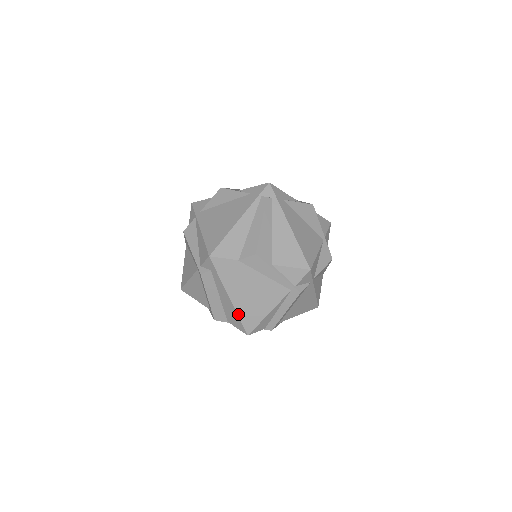
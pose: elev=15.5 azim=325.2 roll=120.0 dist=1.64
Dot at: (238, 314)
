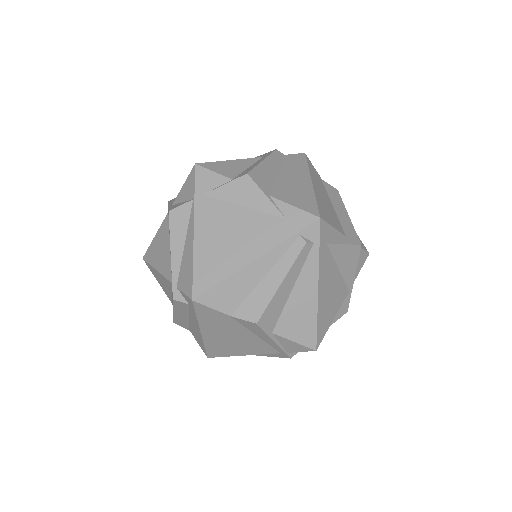
Dot at: (205, 344)
